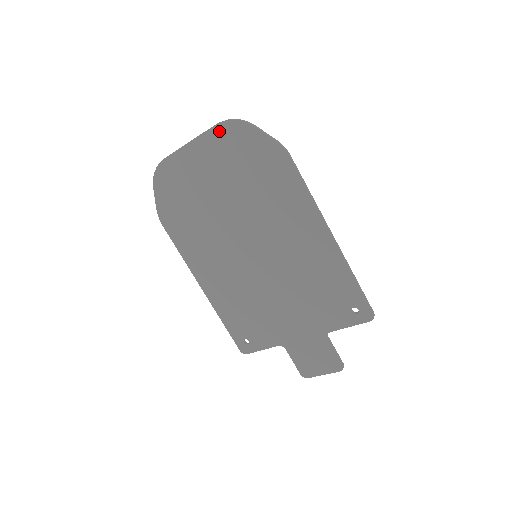
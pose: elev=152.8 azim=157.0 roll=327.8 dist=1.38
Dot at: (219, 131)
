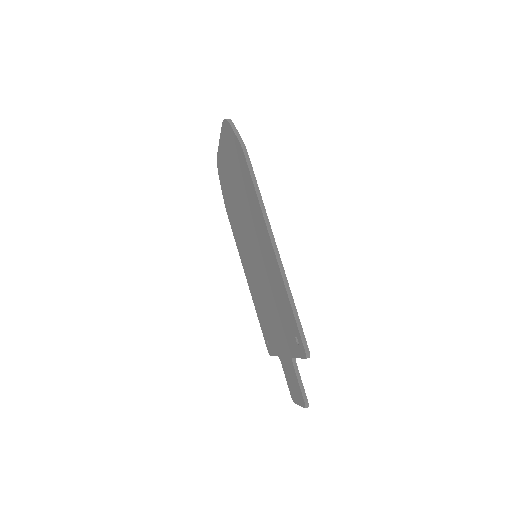
Dot at: (224, 130)
